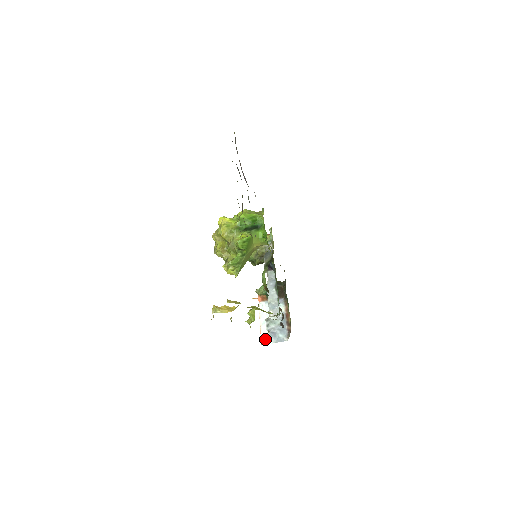
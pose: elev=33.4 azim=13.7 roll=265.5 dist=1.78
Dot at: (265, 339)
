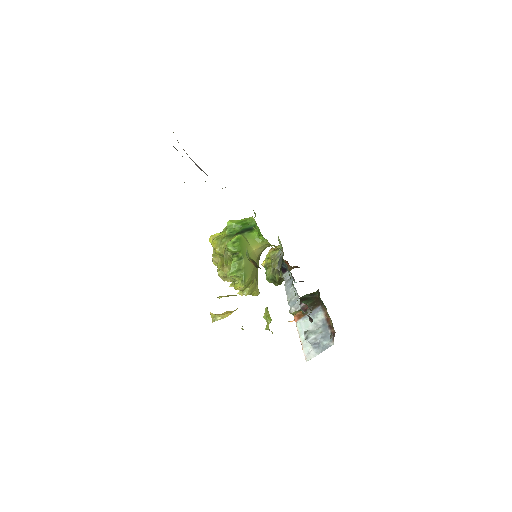
Dot at: (309, 354)
